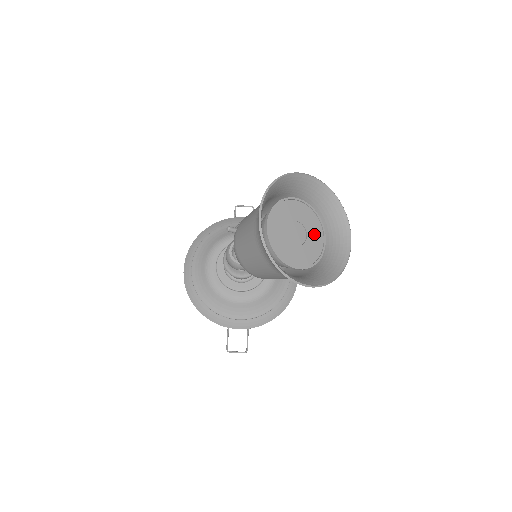
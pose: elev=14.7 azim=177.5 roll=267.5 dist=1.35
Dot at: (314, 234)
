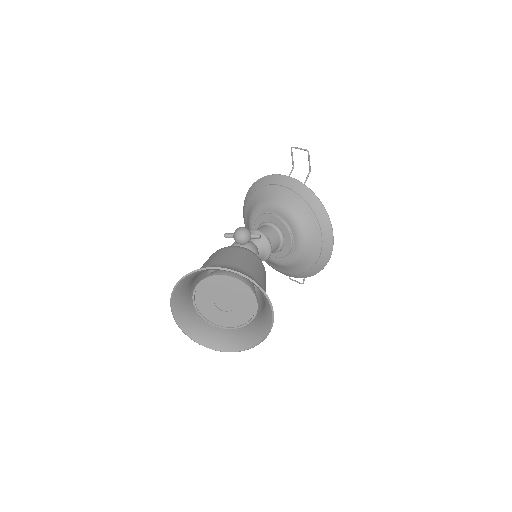
Dot at: (244, 301)
